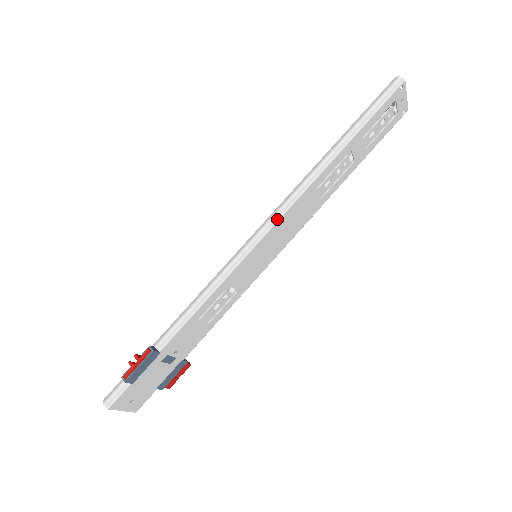
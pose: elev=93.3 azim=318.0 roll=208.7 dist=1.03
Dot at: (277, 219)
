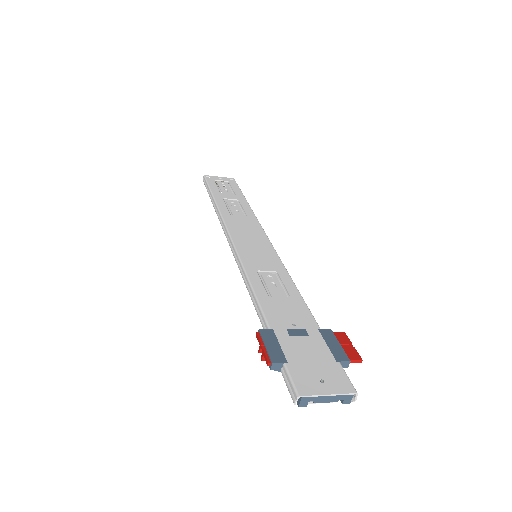
Dot at: (228, 234)
